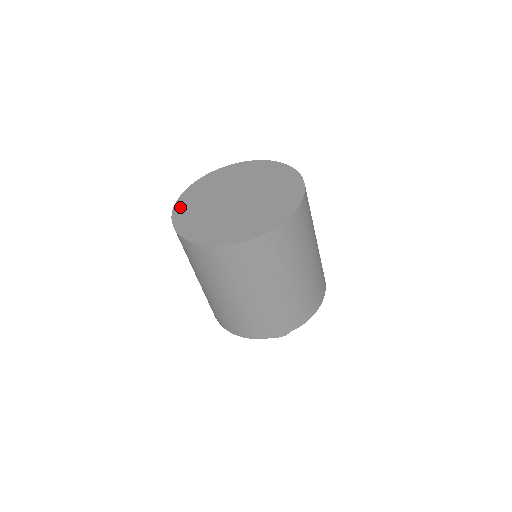
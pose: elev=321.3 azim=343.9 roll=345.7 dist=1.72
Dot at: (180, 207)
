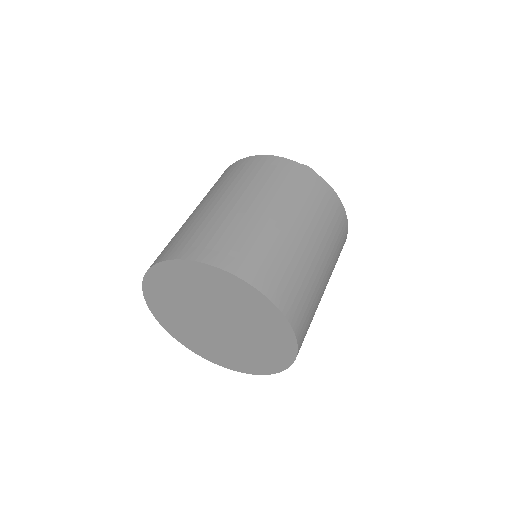
Dot at: (185, 342)
